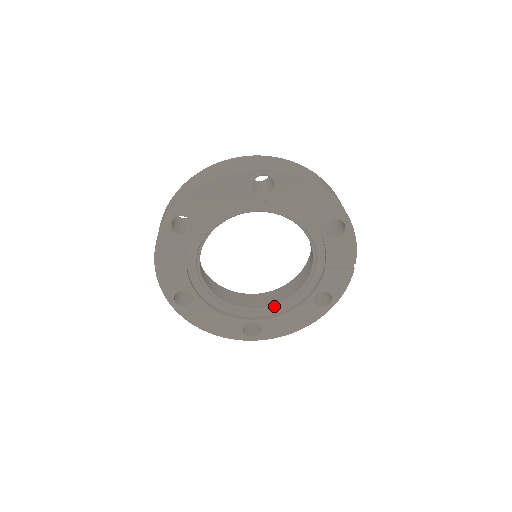
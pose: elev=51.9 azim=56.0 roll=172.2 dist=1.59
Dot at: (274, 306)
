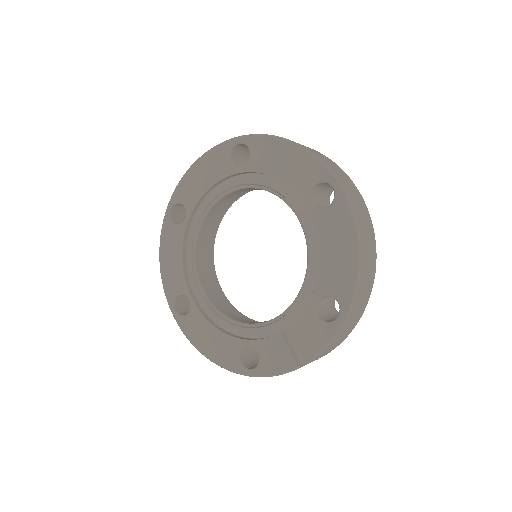
Dot at: (216, 310)
